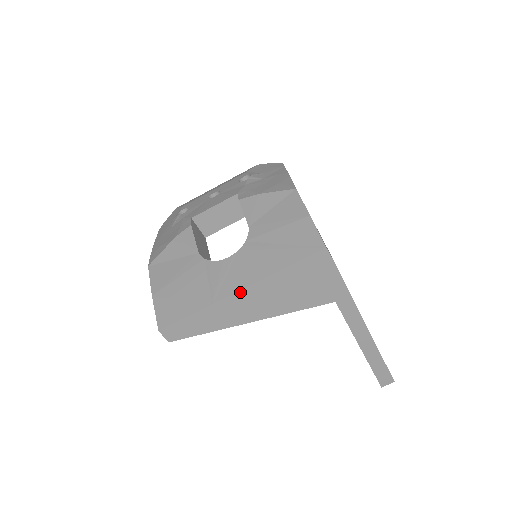
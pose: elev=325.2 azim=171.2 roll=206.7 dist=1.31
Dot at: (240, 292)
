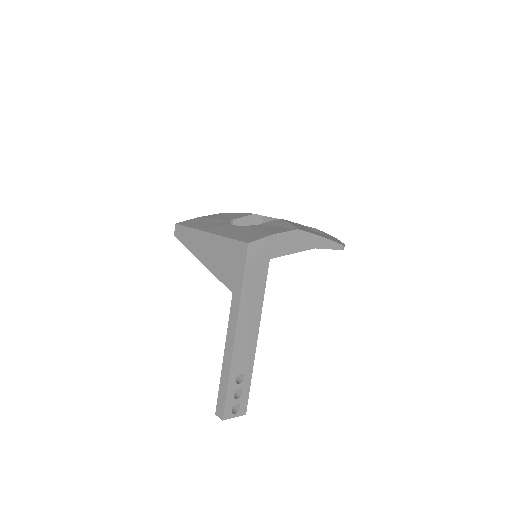
Dot at: (207, 234)
